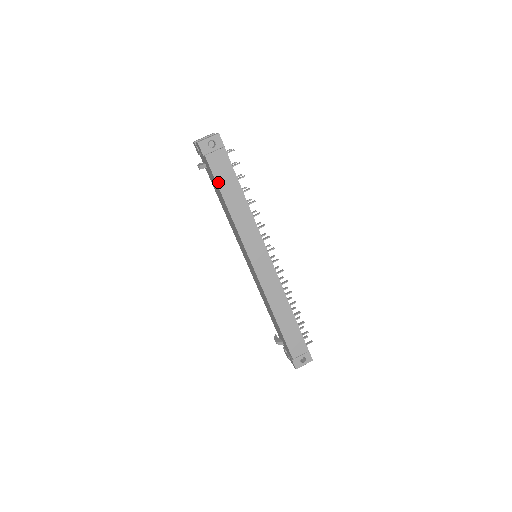
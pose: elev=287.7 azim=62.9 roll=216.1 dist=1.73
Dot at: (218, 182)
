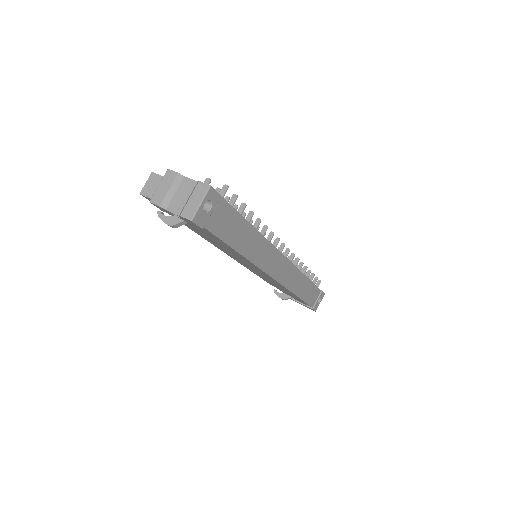
Dot at: (225, 240)
